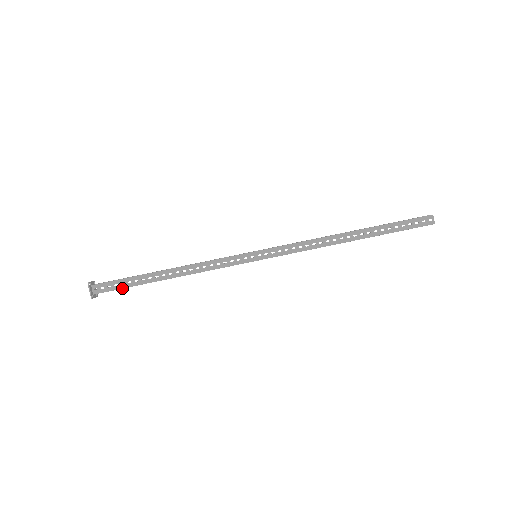
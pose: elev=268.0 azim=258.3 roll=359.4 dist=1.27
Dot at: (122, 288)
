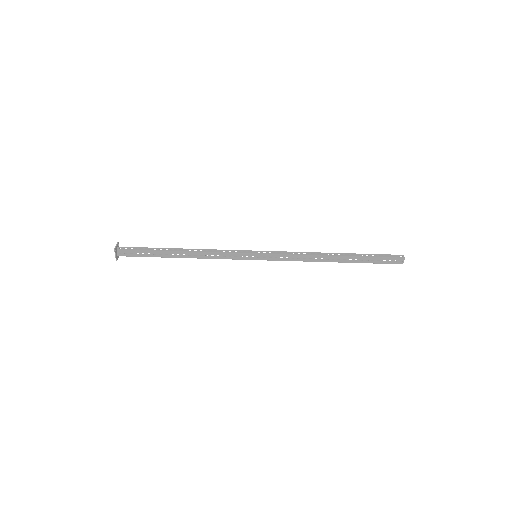
Dot at: occluded
